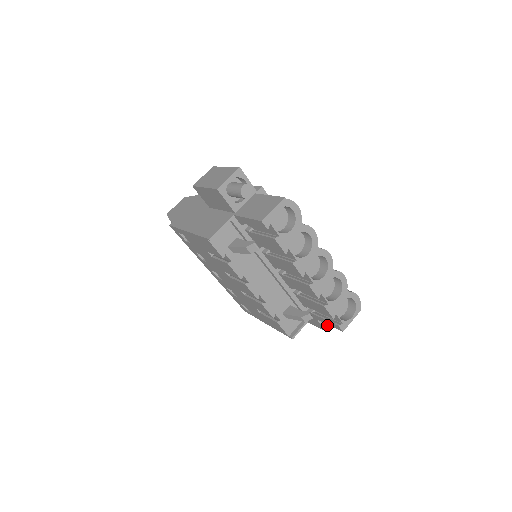
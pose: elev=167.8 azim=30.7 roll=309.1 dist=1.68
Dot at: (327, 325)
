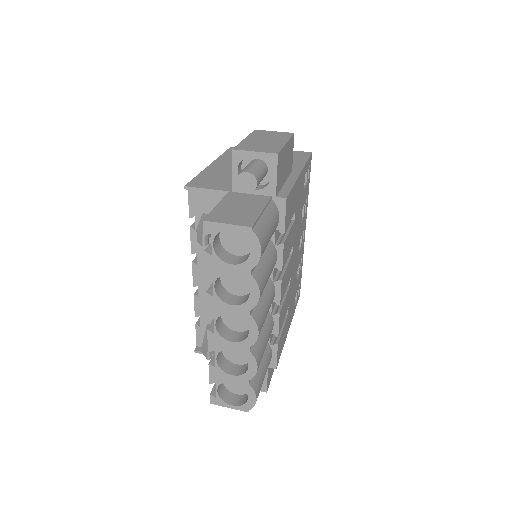
Dot at: occluded
